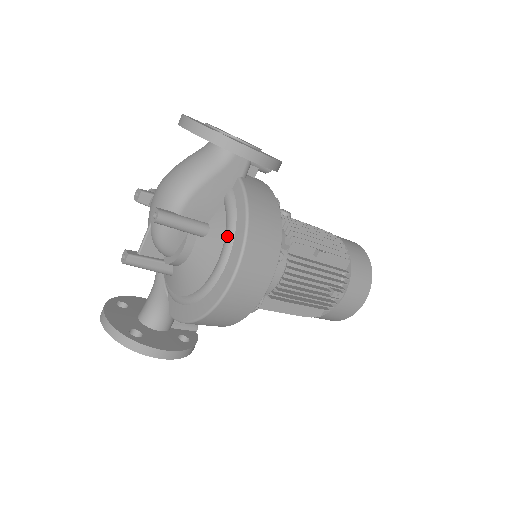
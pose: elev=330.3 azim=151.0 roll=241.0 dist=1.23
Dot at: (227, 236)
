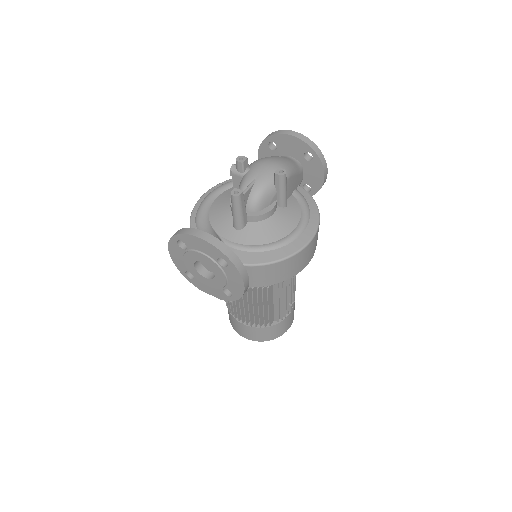
Dot at: (305, 211)
